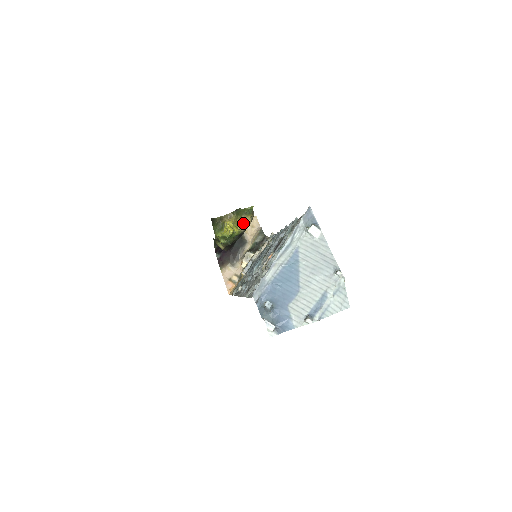
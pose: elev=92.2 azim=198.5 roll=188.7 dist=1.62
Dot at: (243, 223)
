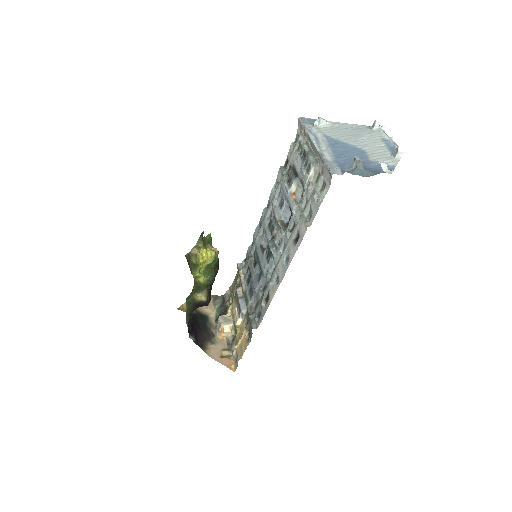
Dot at: occluded
